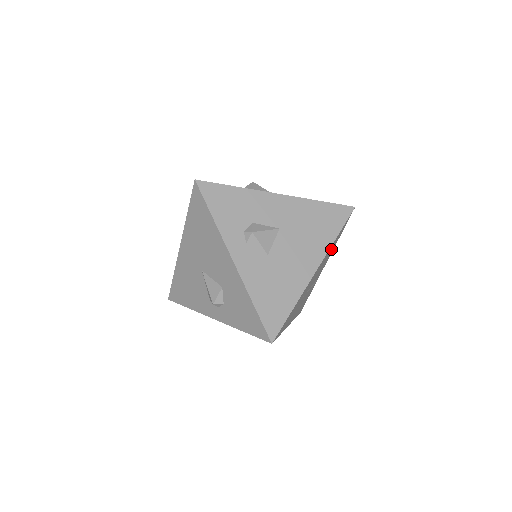
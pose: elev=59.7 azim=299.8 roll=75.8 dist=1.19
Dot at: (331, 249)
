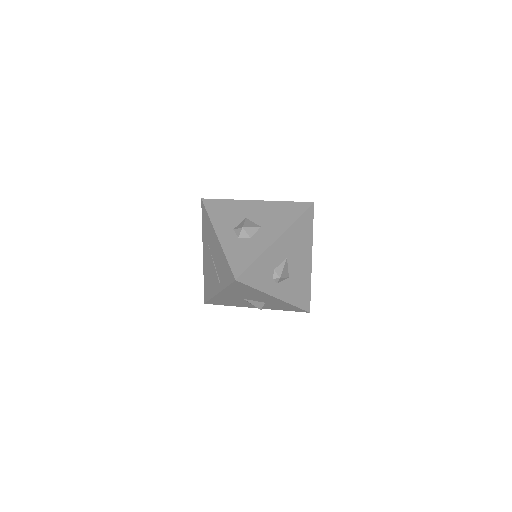
Dot at: occluded
